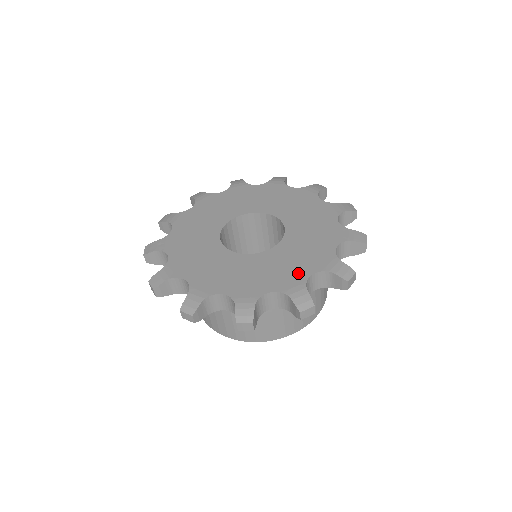
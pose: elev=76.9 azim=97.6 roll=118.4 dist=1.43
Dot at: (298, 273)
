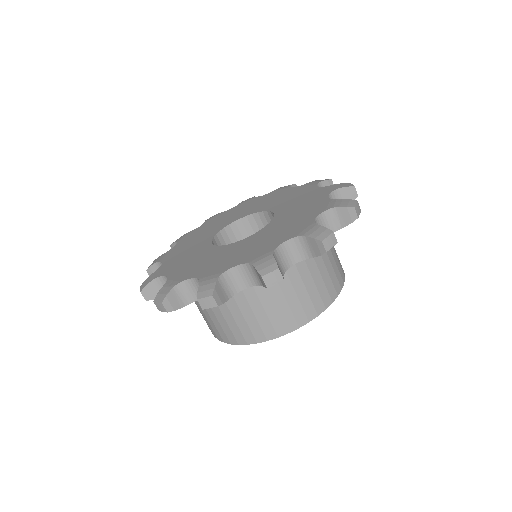
Dot at: (317, 203)
